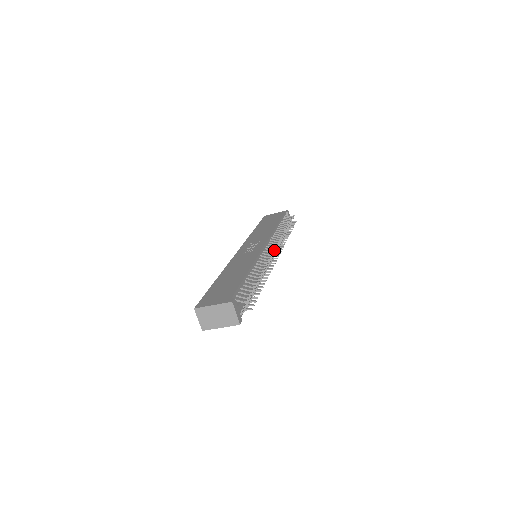
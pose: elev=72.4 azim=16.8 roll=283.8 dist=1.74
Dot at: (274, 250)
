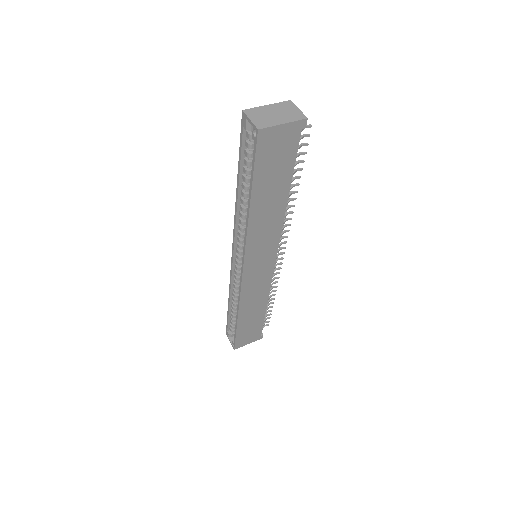
Dot at: occluded
